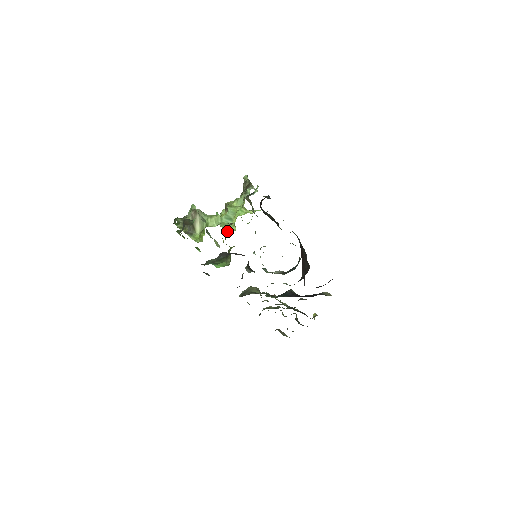
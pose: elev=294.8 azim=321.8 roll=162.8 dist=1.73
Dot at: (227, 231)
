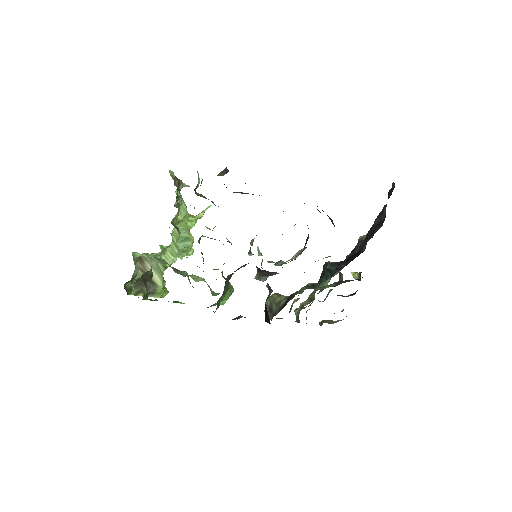
Dot at: (201, 253)
